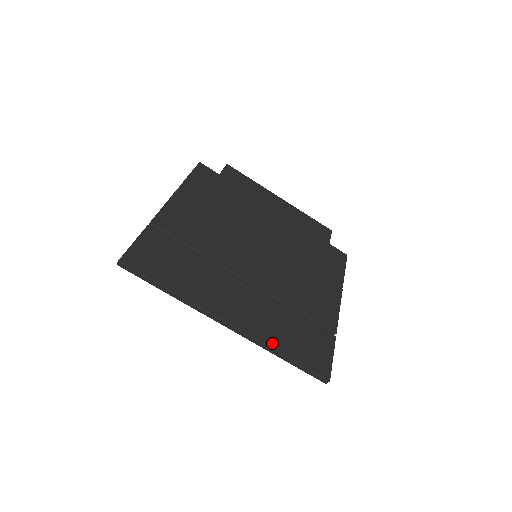
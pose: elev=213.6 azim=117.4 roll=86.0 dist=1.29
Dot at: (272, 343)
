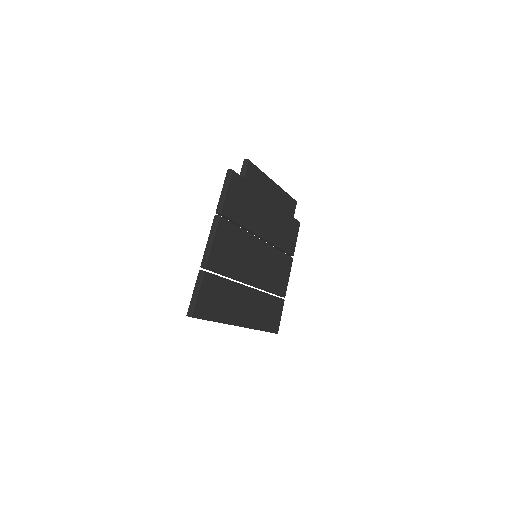
Dot at: (259, 326)
